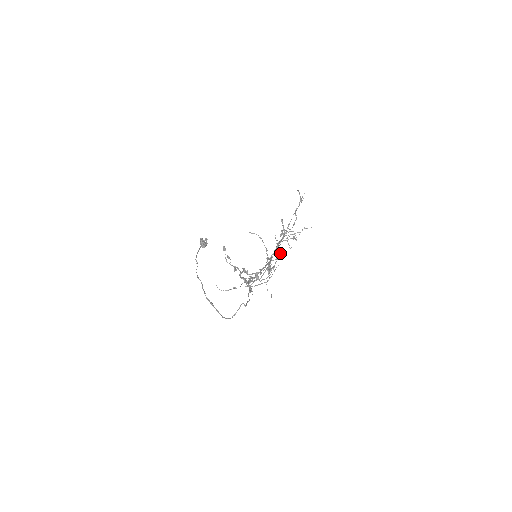
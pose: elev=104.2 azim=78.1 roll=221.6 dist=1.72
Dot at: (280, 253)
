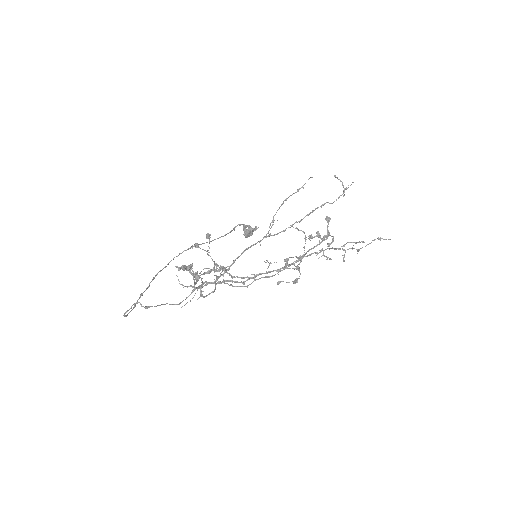
Dot at: (285, 259)
